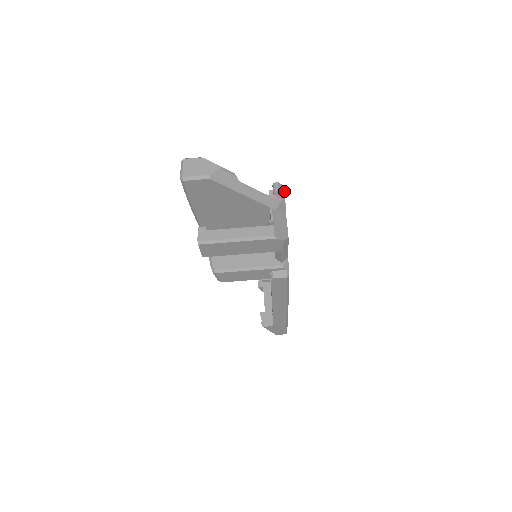
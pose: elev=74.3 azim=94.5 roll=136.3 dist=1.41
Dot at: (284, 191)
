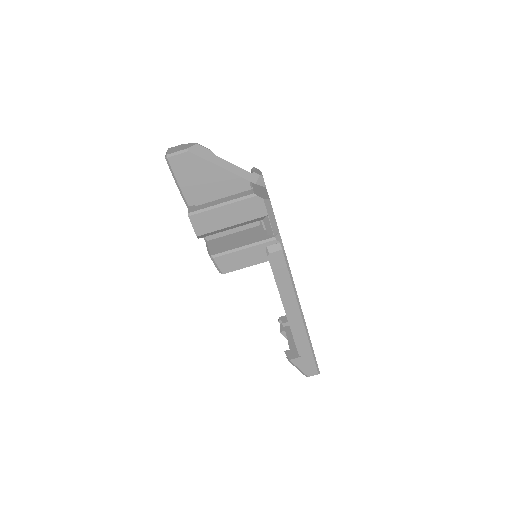
Dot at: (261, 173)
